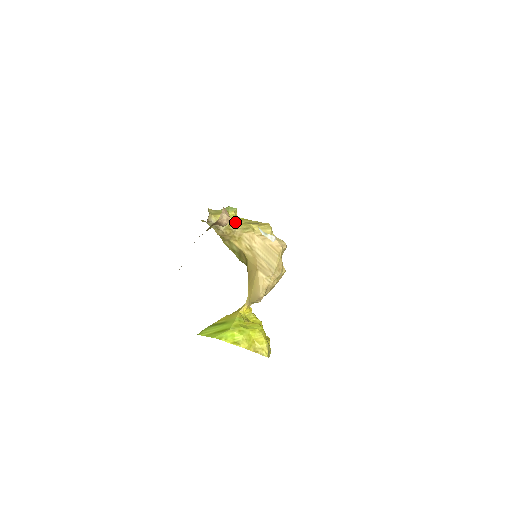
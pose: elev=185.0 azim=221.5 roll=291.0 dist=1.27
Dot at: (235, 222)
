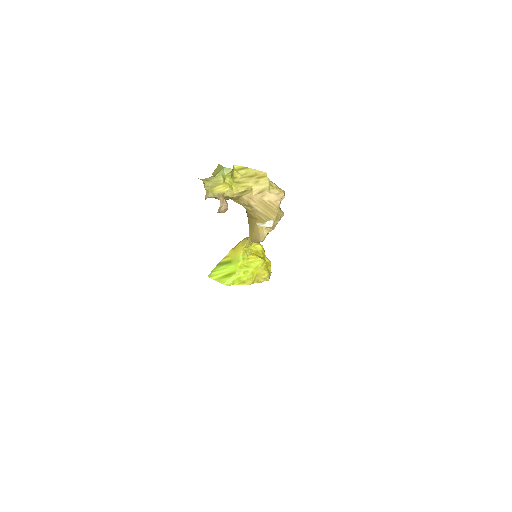
Dot at: (232, 187)
